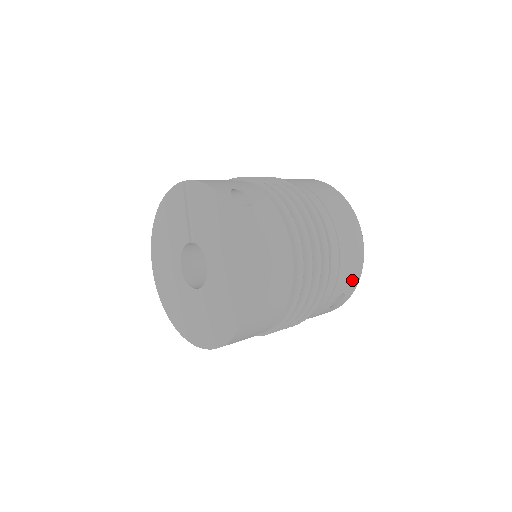
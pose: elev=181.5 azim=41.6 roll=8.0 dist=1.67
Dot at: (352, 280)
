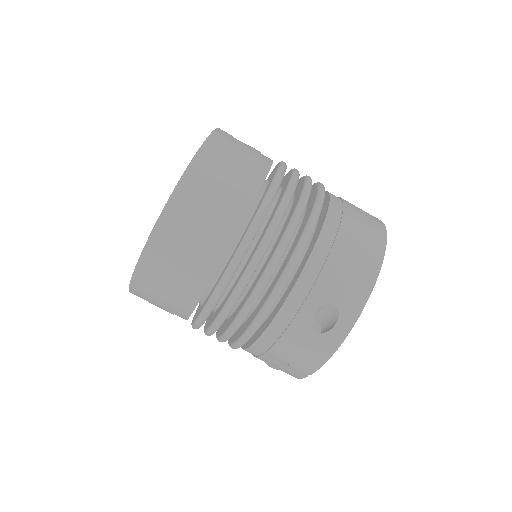
Dot at: (352, 291)
